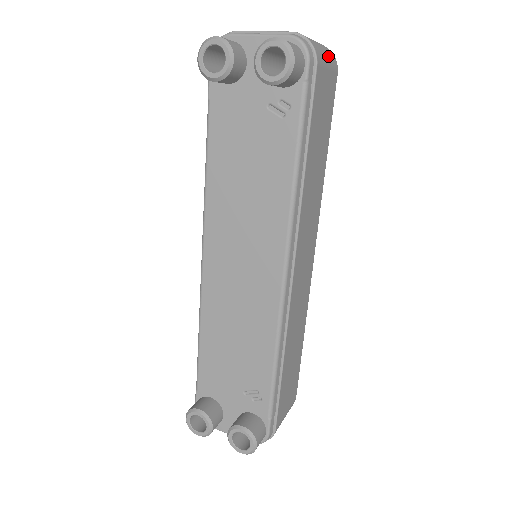
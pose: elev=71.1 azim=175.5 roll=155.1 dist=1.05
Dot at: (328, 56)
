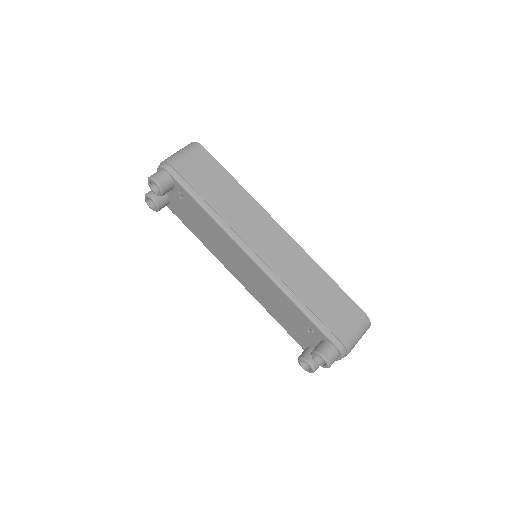
Dot at: (186, 150)
